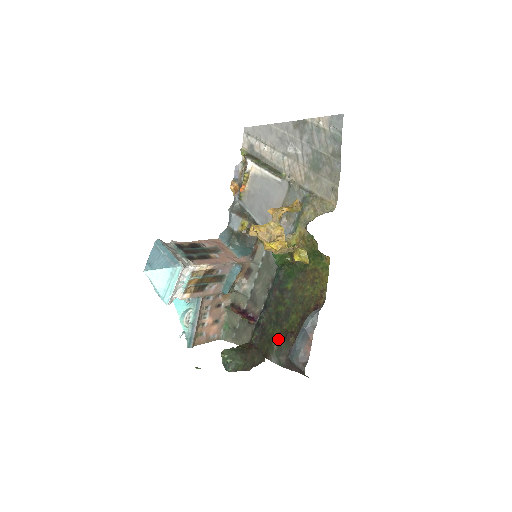
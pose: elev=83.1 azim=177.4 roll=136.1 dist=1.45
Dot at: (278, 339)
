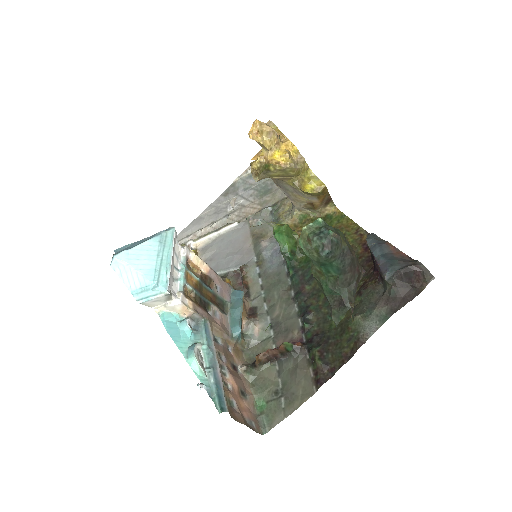
Dot at: occluded
